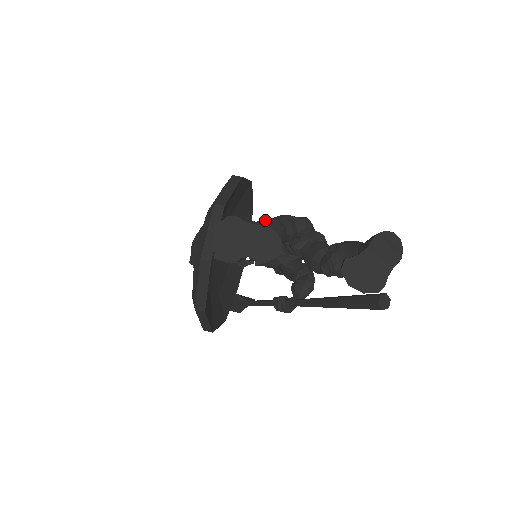
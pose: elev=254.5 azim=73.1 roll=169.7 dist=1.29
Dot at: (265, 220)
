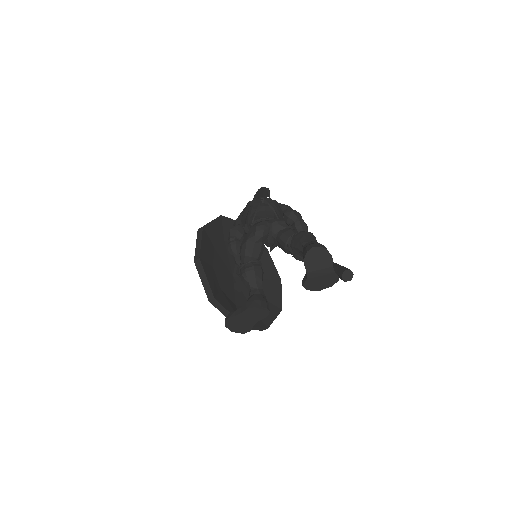
Dot at: (239, 270)
